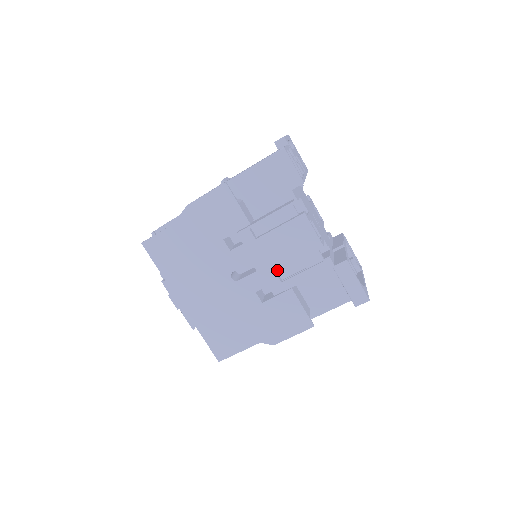
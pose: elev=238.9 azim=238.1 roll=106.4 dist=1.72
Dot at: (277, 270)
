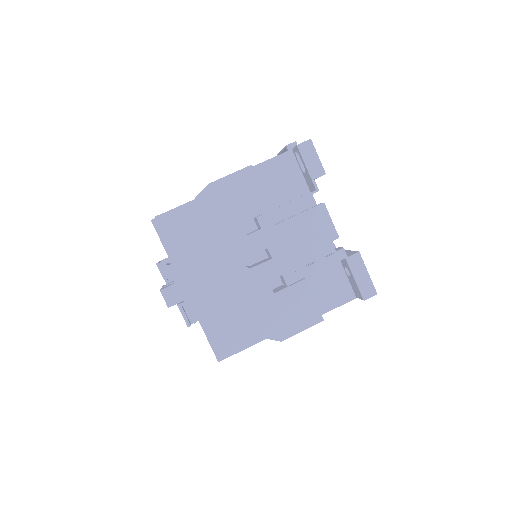
Dot at: (293, 258)
